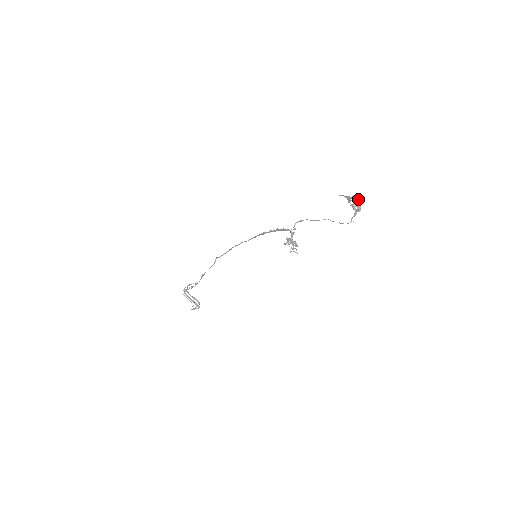
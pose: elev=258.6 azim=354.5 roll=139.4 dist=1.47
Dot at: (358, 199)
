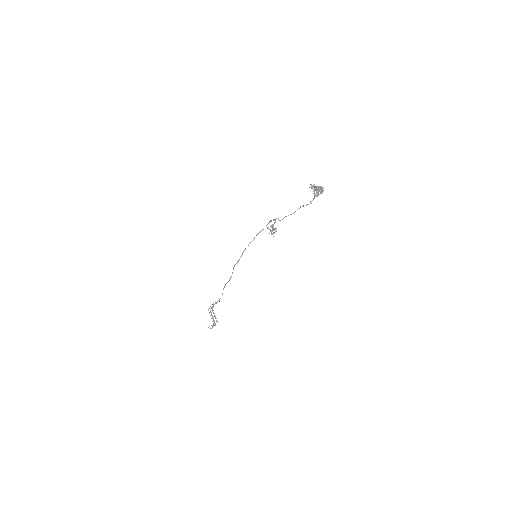
Dot at: (319, 187)
